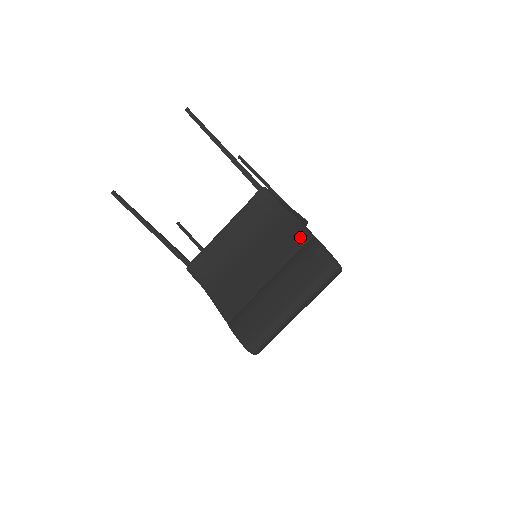
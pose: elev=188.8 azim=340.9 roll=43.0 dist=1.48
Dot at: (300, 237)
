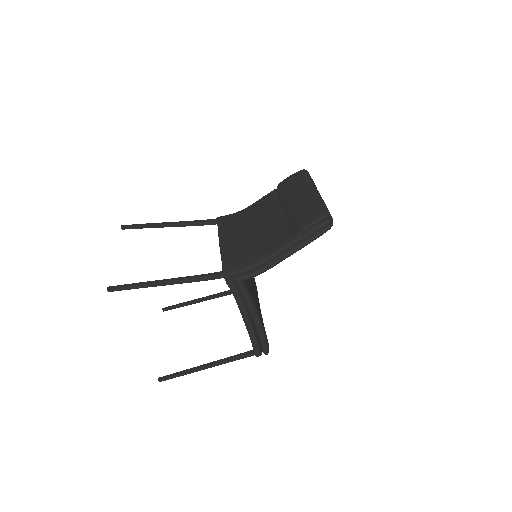
Dot at: (270, 195)
